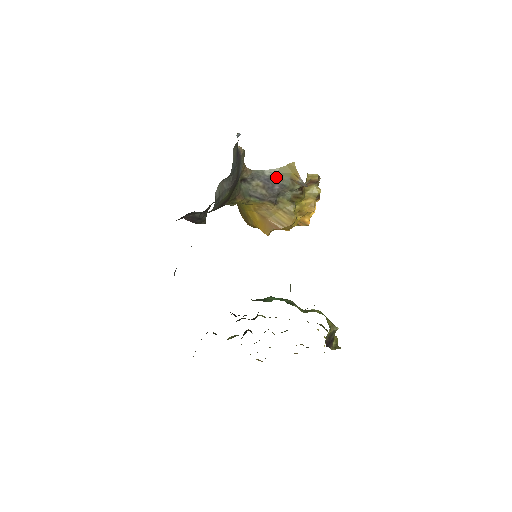
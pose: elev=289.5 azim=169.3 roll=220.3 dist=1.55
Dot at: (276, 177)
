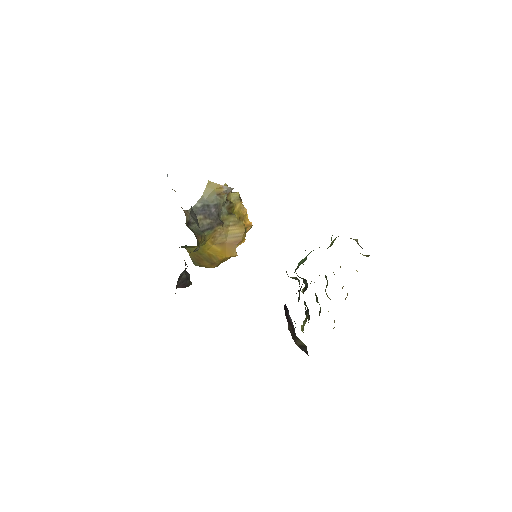
Dot at: (206, 203)
